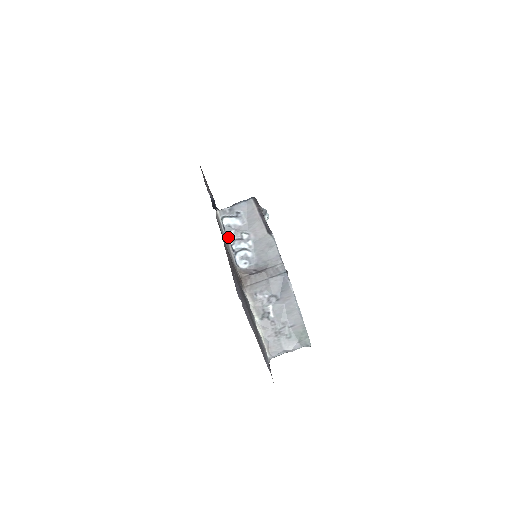
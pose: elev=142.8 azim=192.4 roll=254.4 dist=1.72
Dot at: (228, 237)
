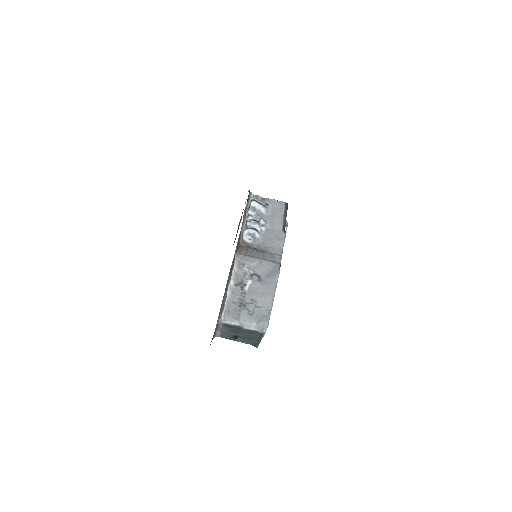
Dot at: (248, 214)
